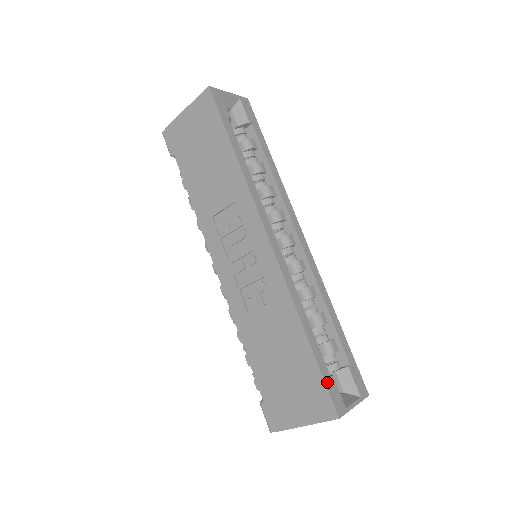
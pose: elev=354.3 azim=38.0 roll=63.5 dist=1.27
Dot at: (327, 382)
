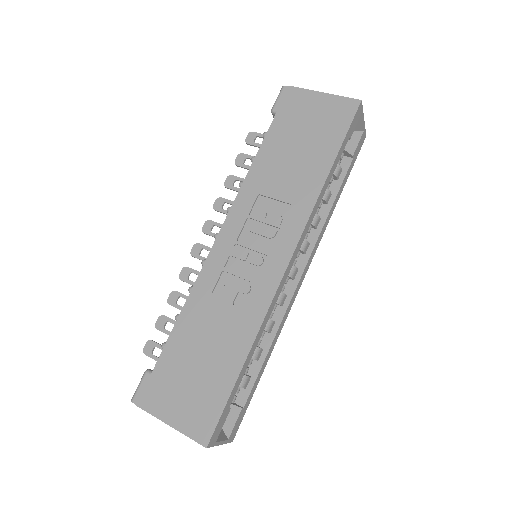
Dot at: (224, 411)
